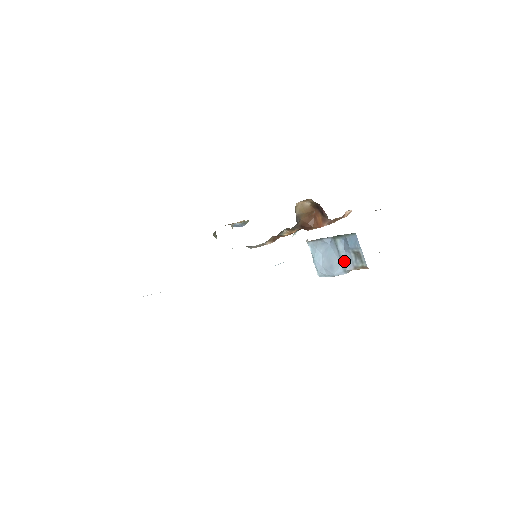
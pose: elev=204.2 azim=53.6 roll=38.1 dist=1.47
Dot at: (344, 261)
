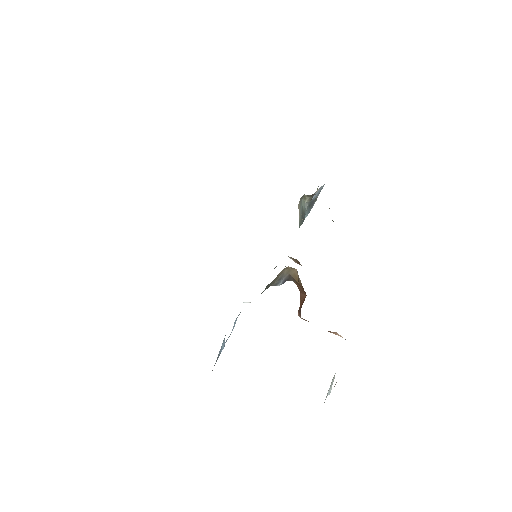
Dot at: (219, 355)
